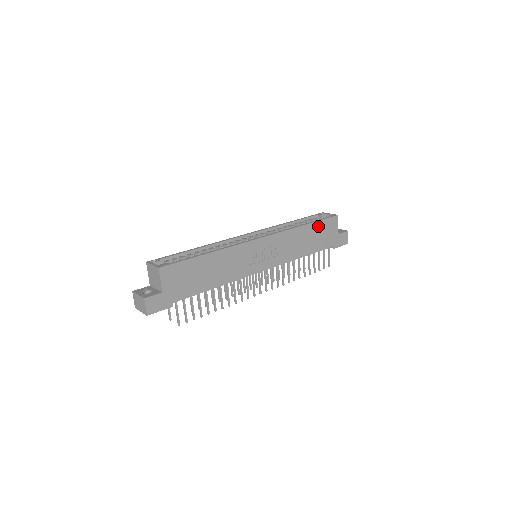
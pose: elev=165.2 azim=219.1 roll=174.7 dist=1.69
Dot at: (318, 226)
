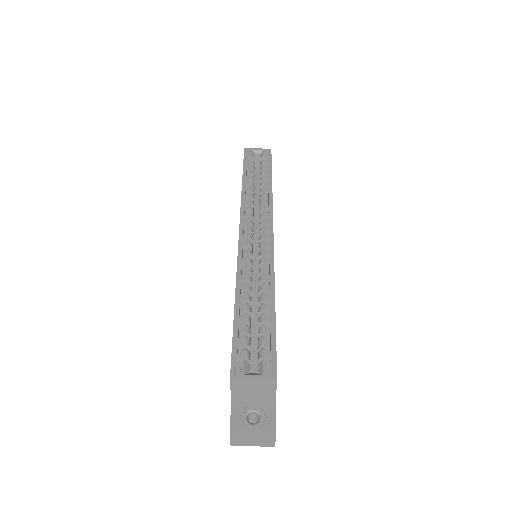
Dot at: occluded
